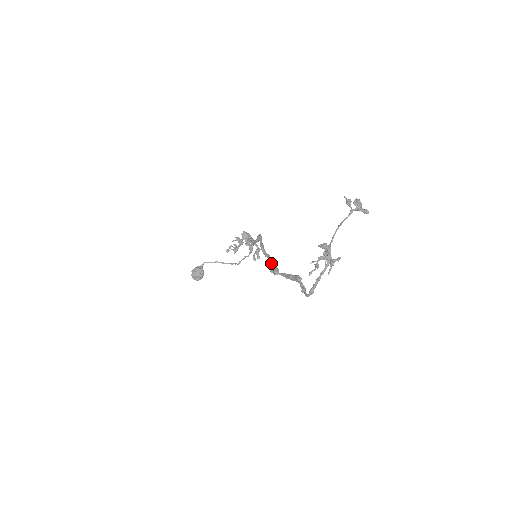
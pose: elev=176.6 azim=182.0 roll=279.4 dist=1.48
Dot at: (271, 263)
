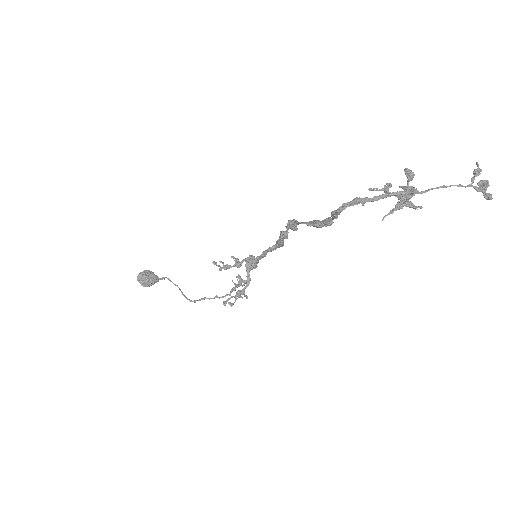
Dot at: (288, 232)
